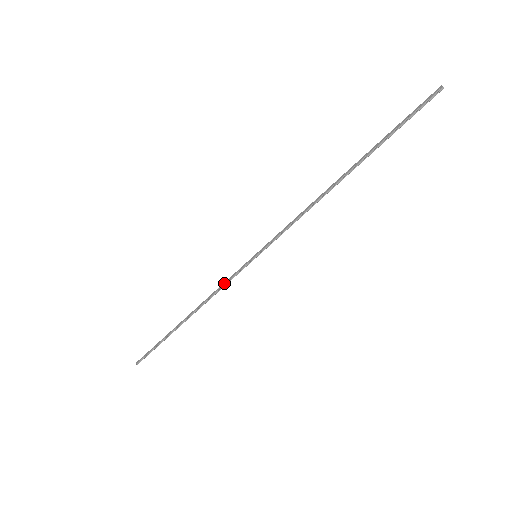
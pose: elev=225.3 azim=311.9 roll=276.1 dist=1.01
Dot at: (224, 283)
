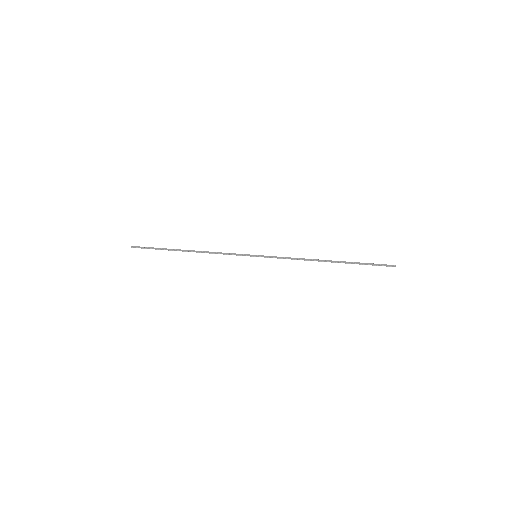
Dot at: (227, 253)
